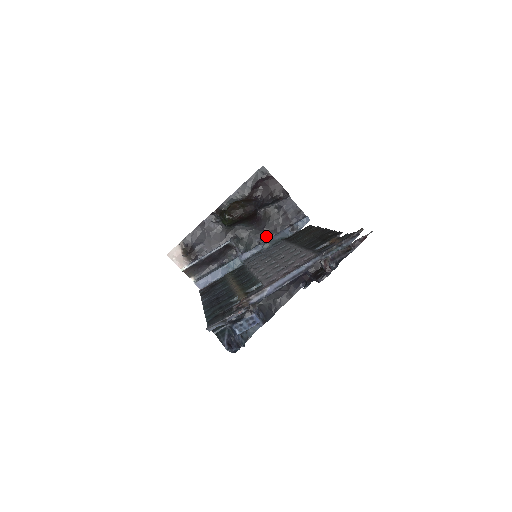
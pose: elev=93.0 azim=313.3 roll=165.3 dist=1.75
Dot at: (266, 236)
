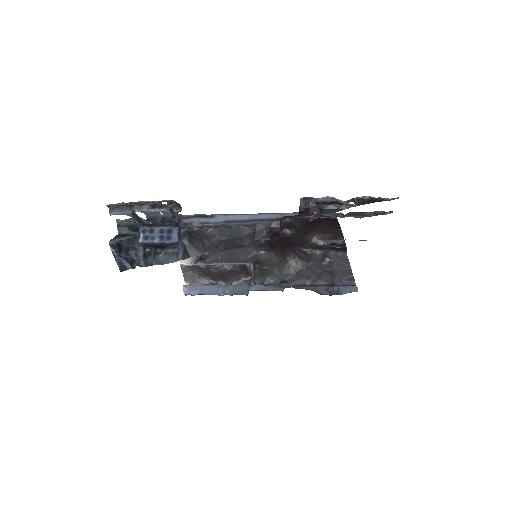
Dot at: (294, 282)
